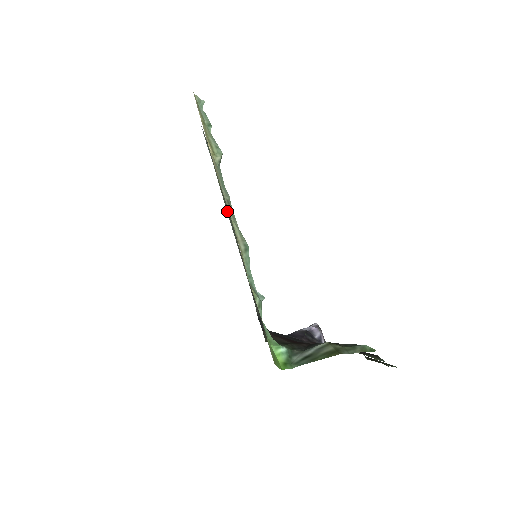
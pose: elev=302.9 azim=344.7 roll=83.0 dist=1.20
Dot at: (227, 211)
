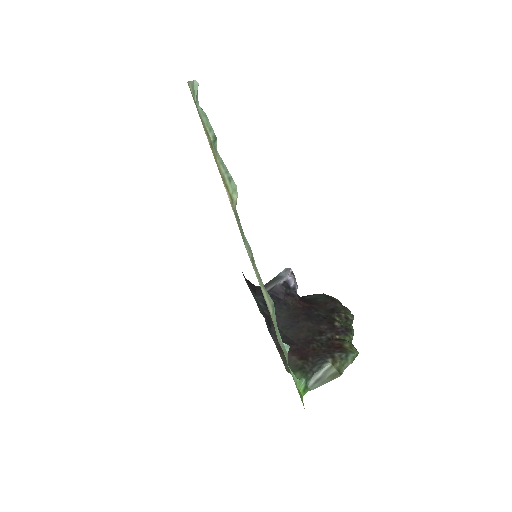
Dot at: occluded
